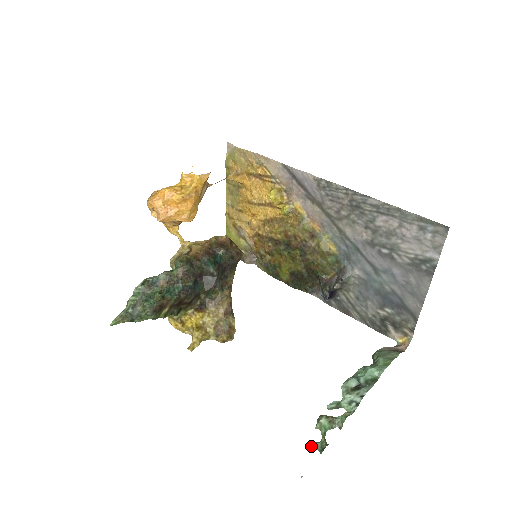
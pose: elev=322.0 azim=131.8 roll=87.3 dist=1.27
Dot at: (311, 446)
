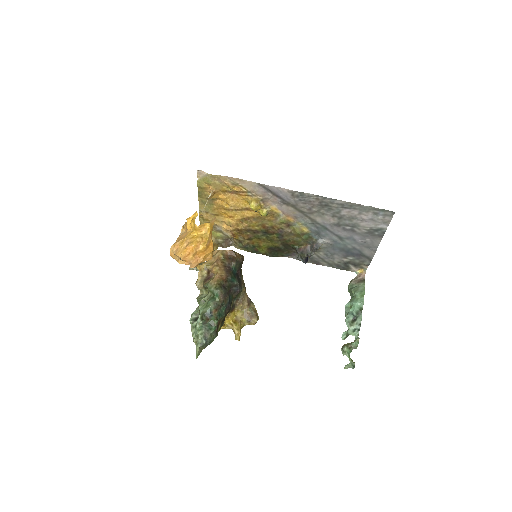
Dot at: (347, 368)
